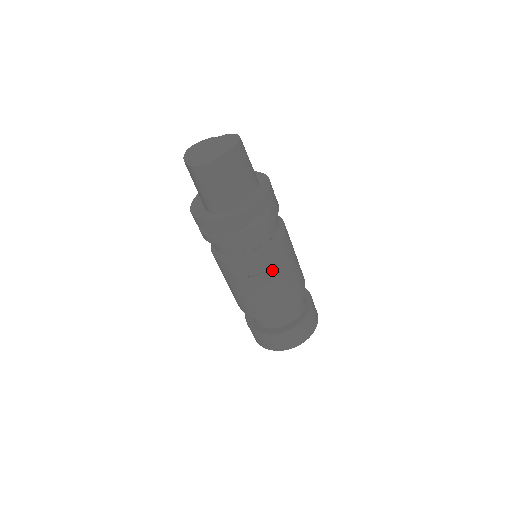
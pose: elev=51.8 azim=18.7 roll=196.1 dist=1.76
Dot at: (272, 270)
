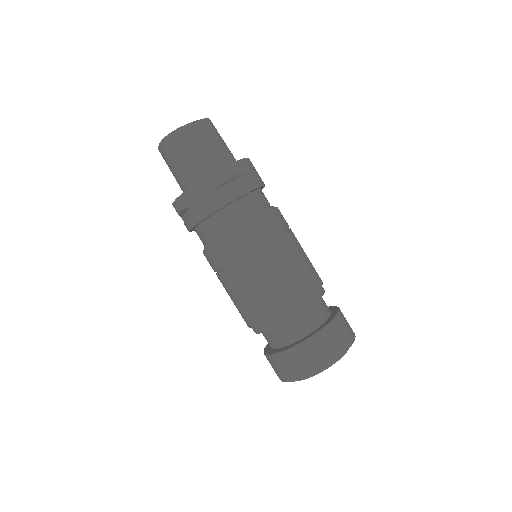
Dot at: (268, 244)
